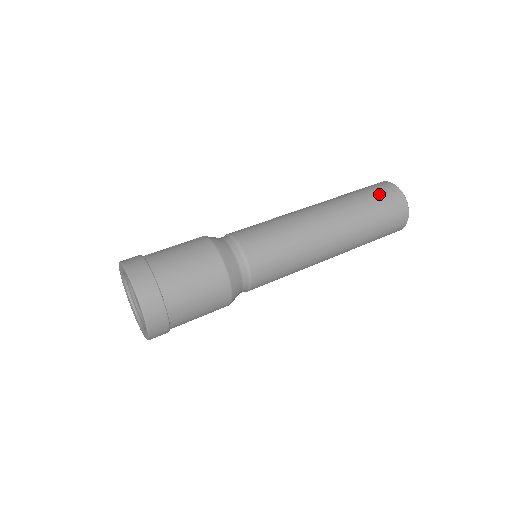
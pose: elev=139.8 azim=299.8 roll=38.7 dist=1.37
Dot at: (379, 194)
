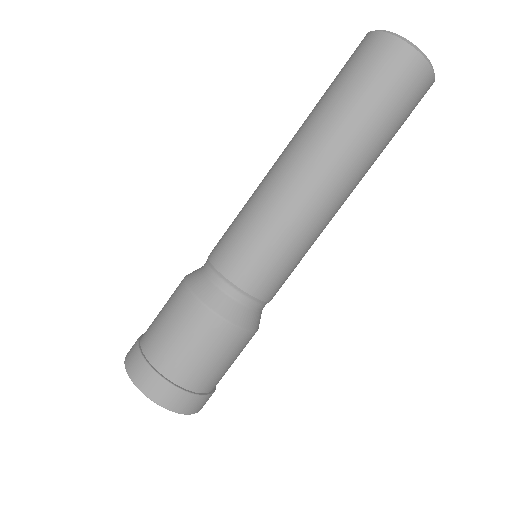
Dot at: (408, 106)
